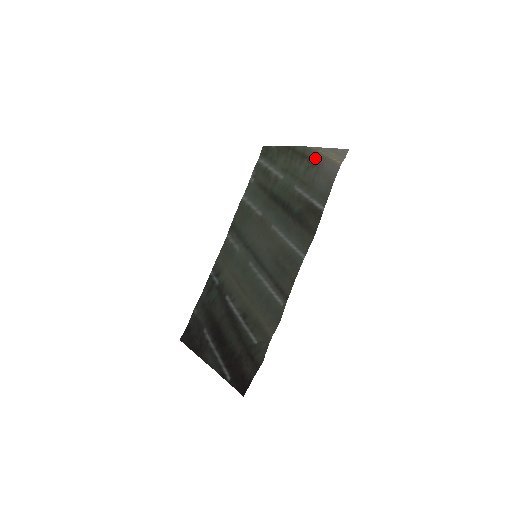
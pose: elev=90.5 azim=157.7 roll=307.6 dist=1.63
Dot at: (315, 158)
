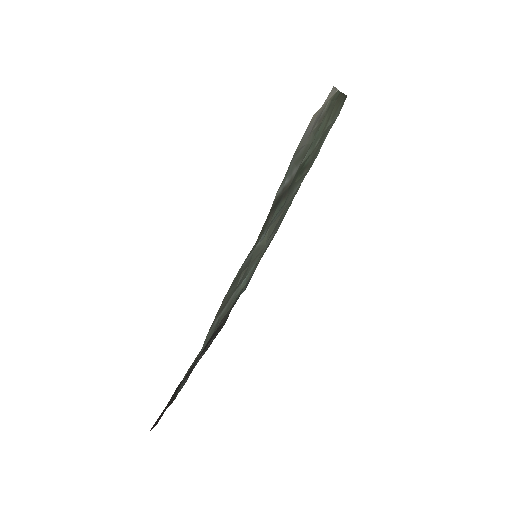
Dot at: (325, 109)
